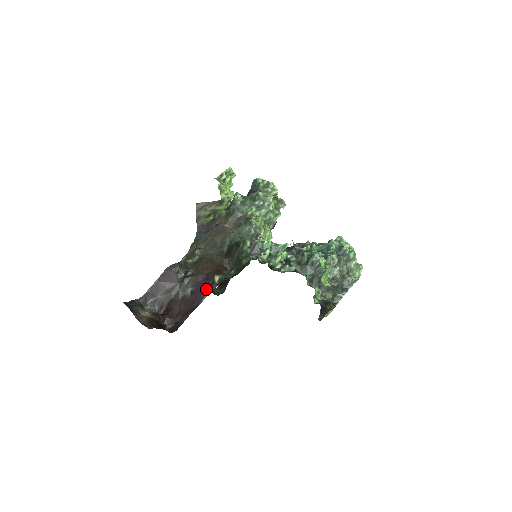
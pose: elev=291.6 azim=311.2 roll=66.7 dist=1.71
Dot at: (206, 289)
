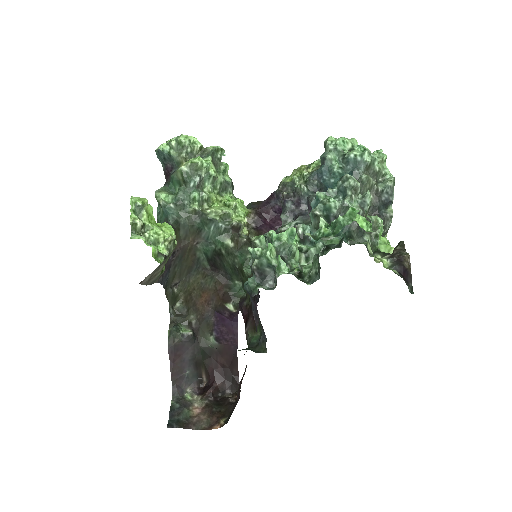
Dot at: (229, 325)
